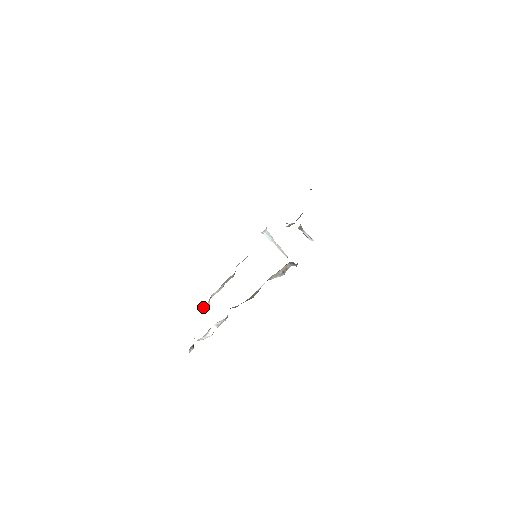
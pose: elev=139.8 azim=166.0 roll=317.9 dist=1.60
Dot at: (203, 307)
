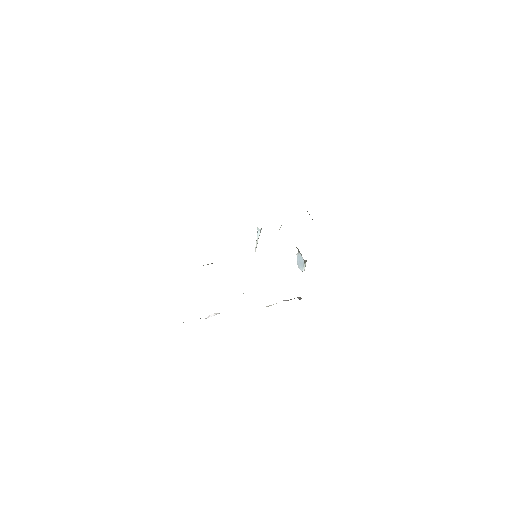
Dot at: occluded
